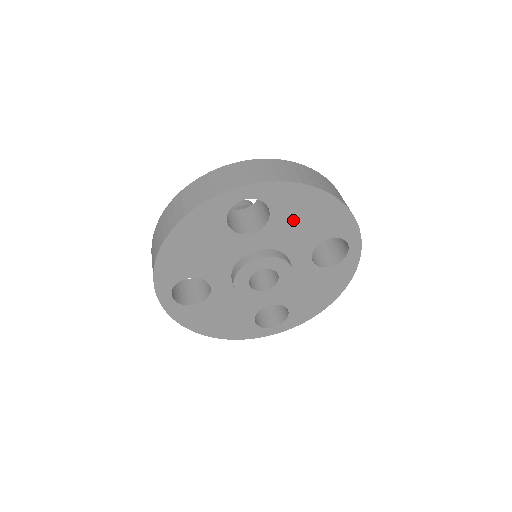
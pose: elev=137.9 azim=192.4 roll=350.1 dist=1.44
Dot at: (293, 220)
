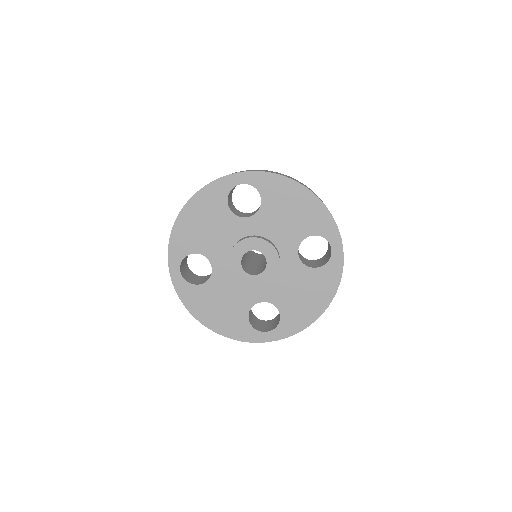
Dot at: (280, 210)
